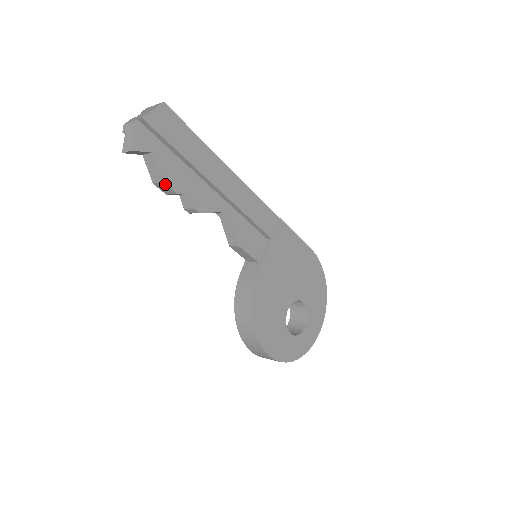
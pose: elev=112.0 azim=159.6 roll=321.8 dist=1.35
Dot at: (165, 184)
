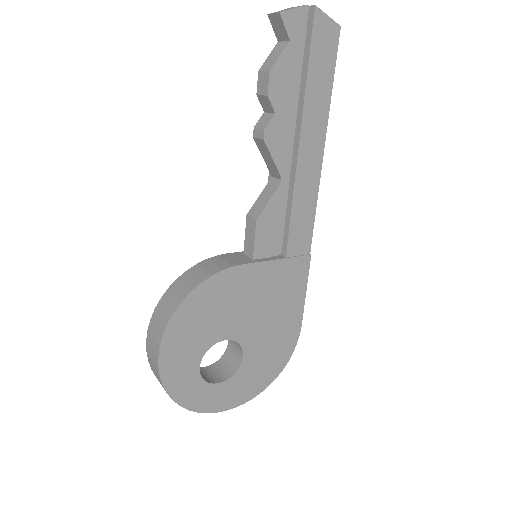
Dot at: (269, 75)
